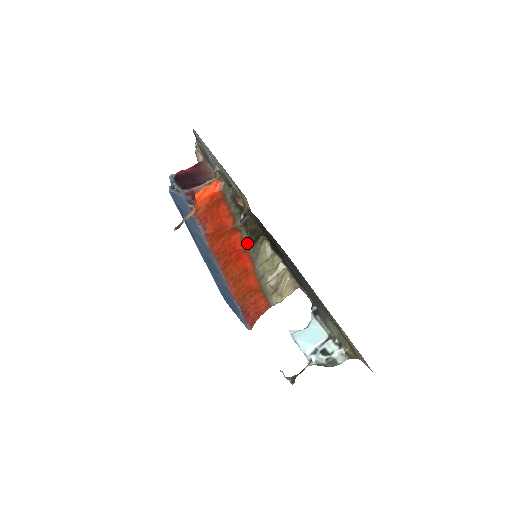
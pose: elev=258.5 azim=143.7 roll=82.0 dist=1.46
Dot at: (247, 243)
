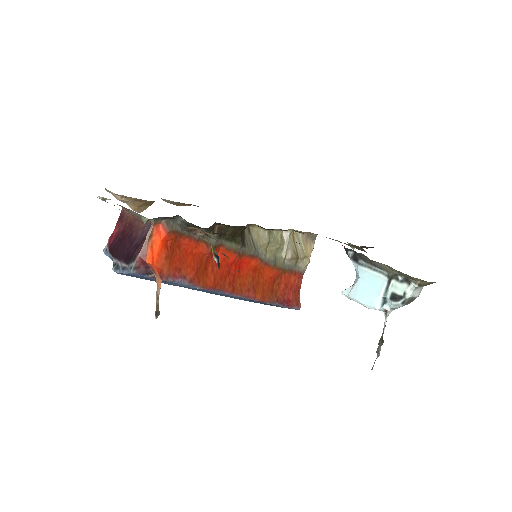
Dot at: (236, 248)
